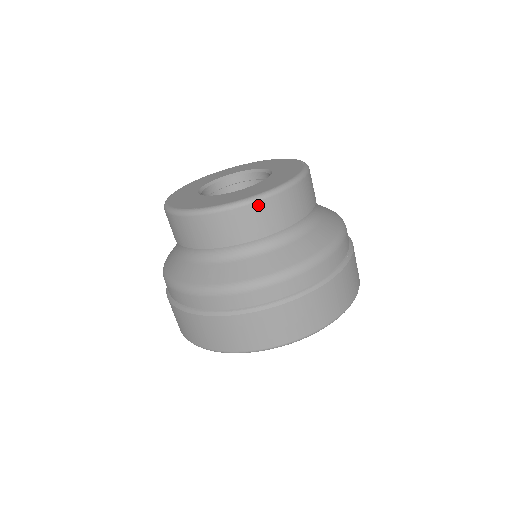
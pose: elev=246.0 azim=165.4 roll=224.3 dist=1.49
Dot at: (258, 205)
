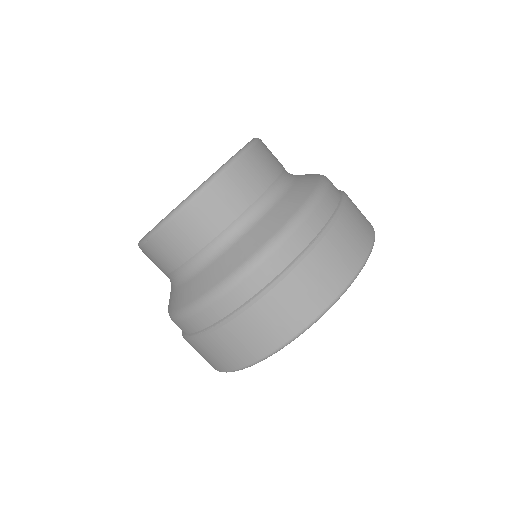
Dot at: (163, 232)
